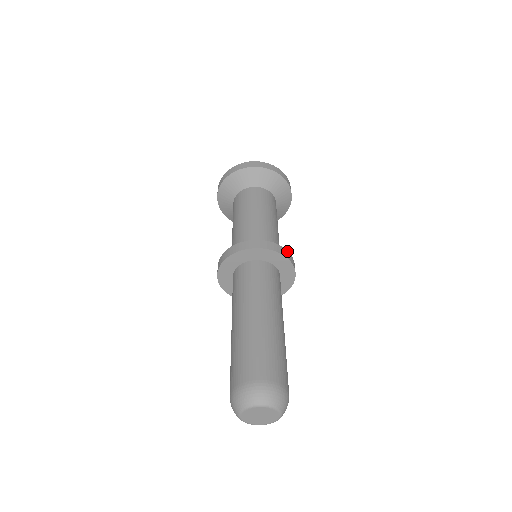
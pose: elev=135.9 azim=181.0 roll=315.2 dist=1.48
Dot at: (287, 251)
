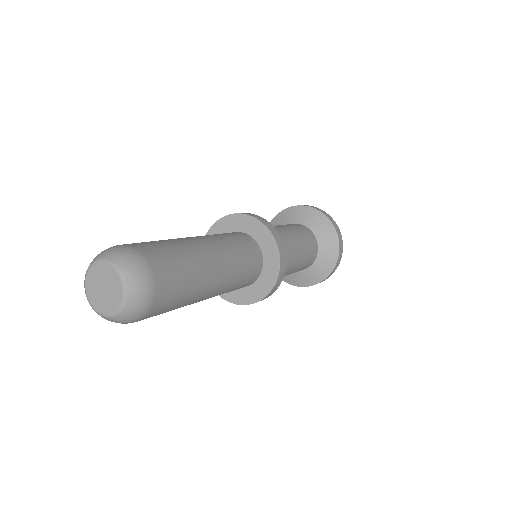
Dot at: (264, 219)
